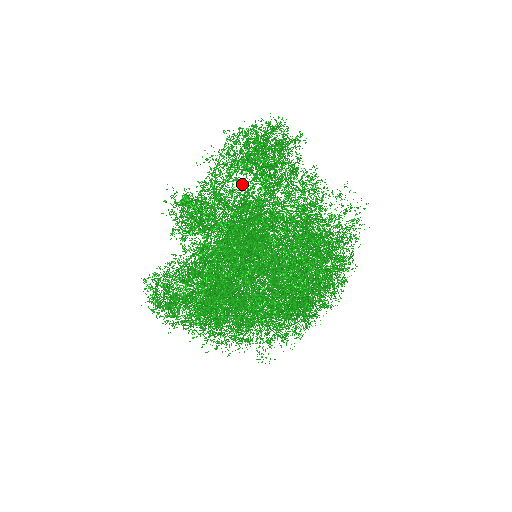
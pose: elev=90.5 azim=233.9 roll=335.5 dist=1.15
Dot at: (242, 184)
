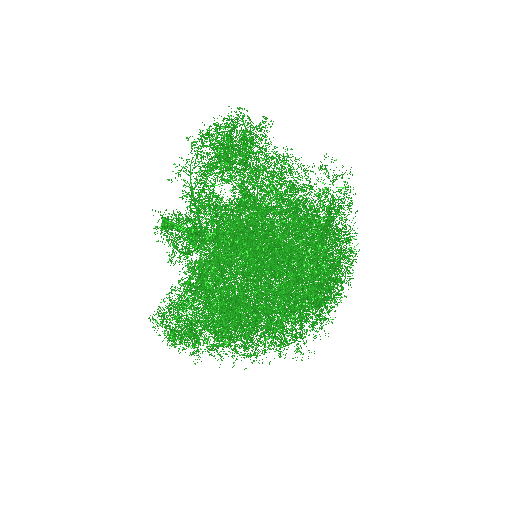
Dot at: (232, 184)
